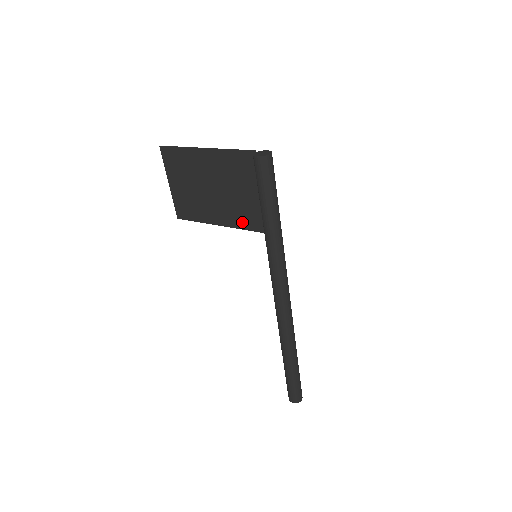
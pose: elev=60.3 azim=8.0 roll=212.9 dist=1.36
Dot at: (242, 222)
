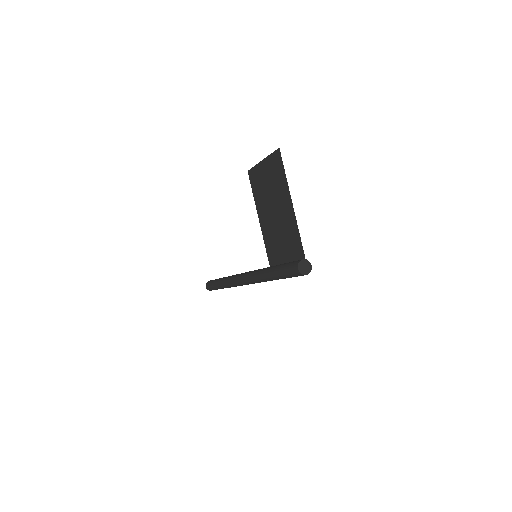
Dot at: (268, 242)
